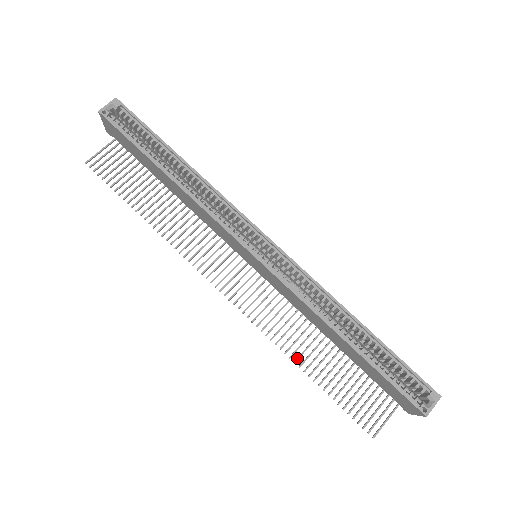
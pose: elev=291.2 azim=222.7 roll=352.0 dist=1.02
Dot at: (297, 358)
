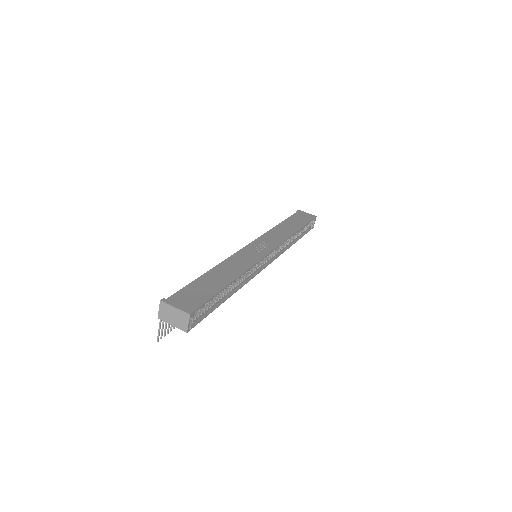
Dot at: occluded
